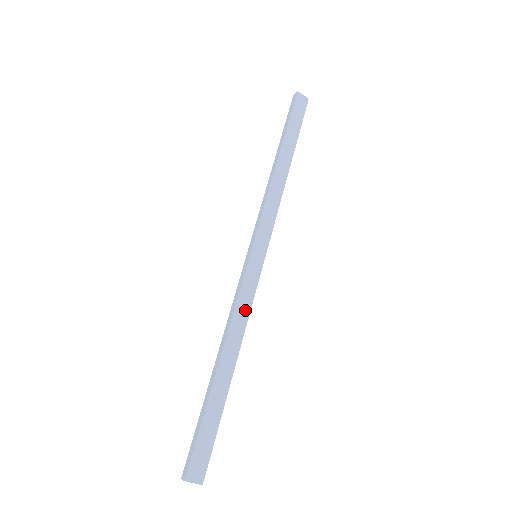
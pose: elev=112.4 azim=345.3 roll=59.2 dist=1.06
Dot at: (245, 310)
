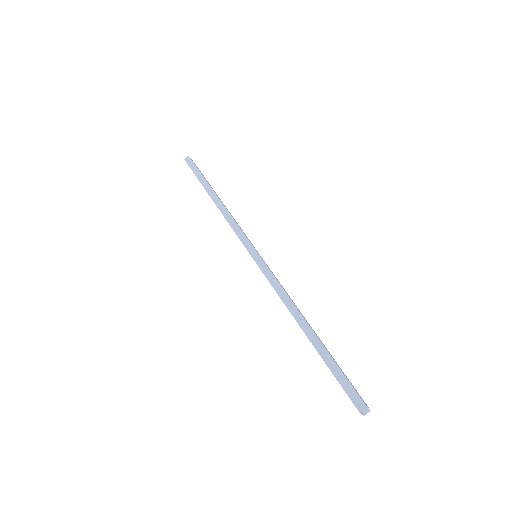
Dot at: (284, 289)
